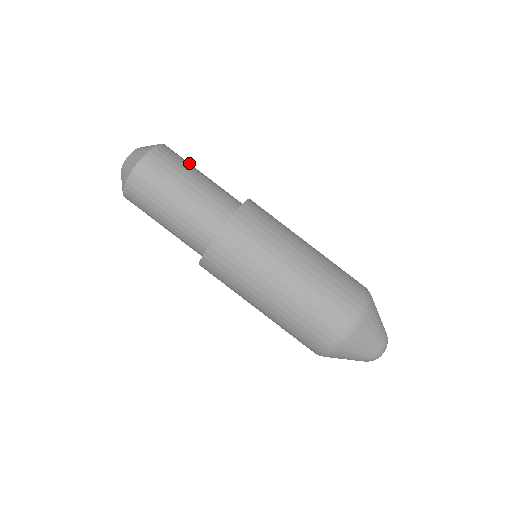
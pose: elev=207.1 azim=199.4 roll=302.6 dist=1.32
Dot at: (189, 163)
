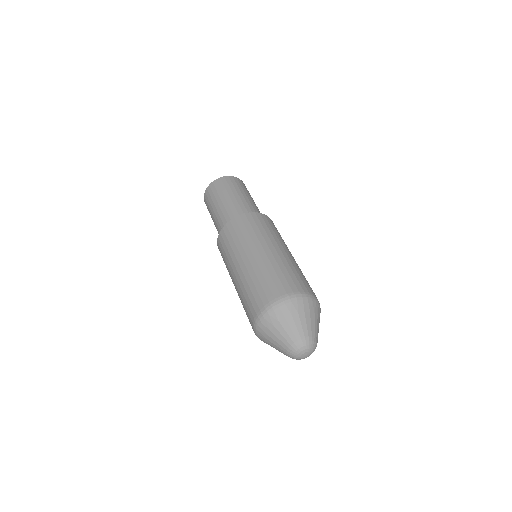
Dot at: (242, 188)
